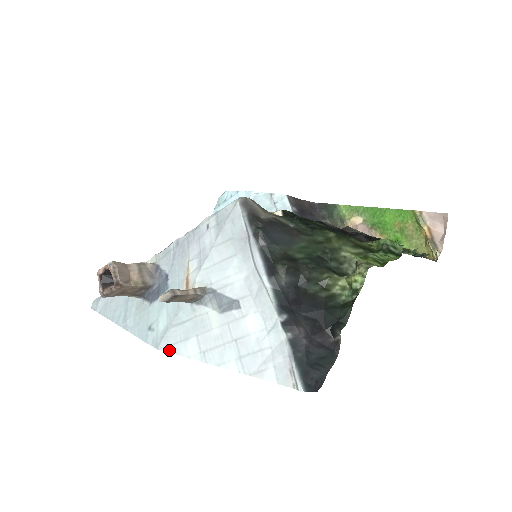
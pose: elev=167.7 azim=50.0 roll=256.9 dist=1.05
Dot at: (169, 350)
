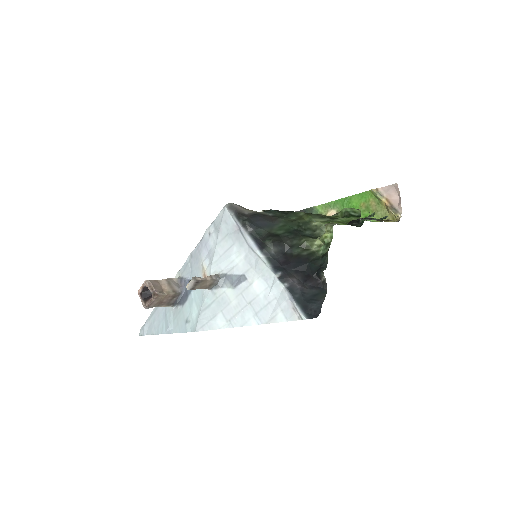
Dot at: (204, 329)
